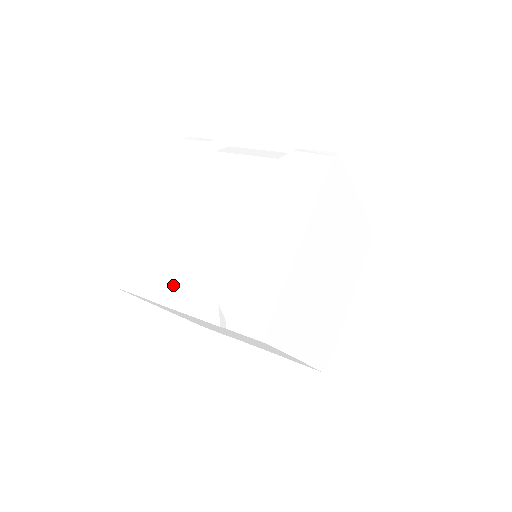
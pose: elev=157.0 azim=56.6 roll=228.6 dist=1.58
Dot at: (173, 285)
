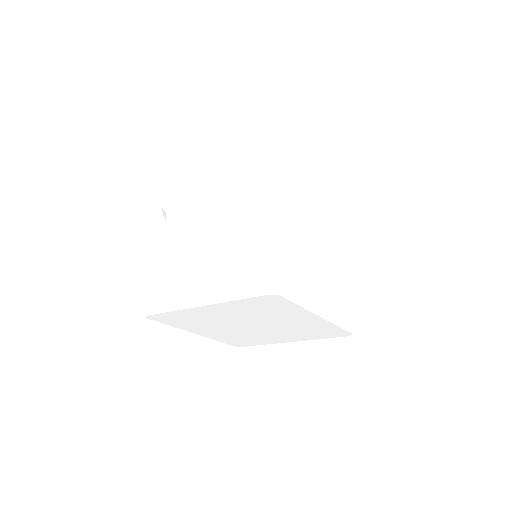
Dot at: (166, 228)
